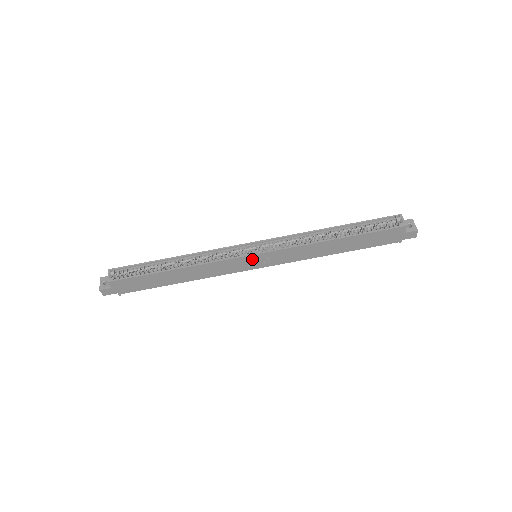
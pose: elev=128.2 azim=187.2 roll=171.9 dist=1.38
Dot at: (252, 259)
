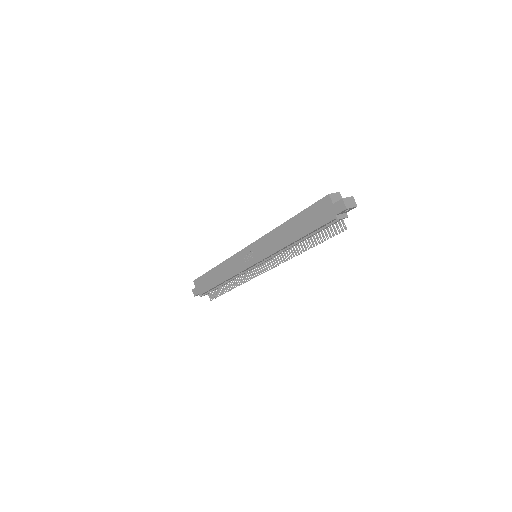
Dot at: (247, 253)
